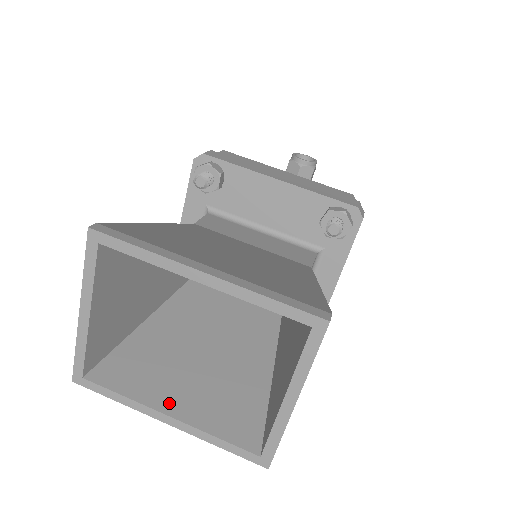
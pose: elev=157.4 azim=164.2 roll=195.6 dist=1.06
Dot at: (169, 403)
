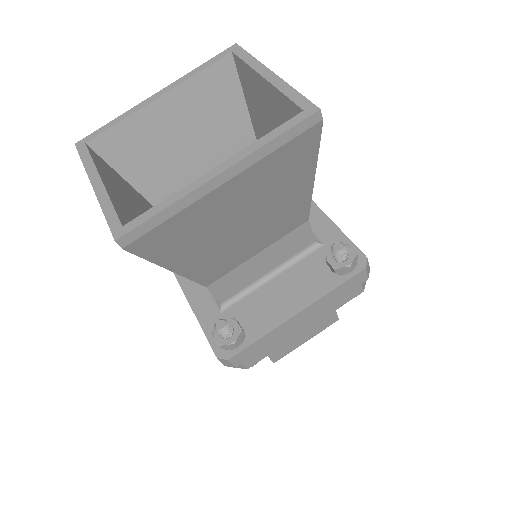
Dot at: occluded
